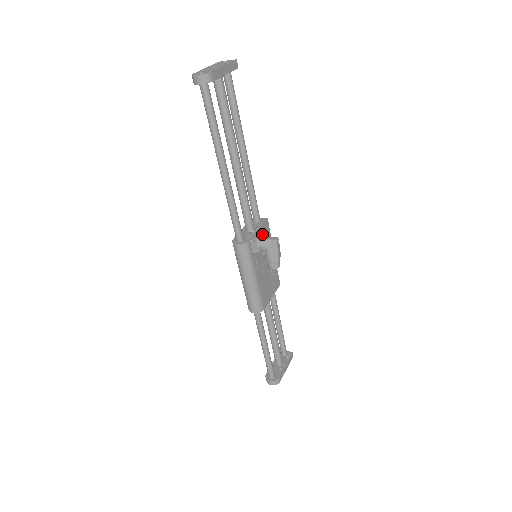
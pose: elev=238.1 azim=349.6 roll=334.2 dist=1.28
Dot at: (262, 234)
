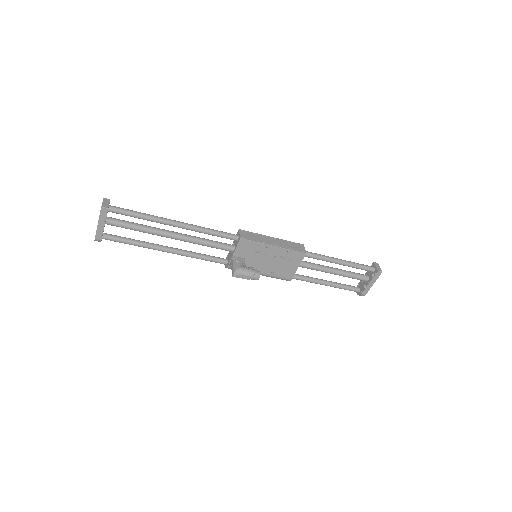
Dot at: (242, 251)
